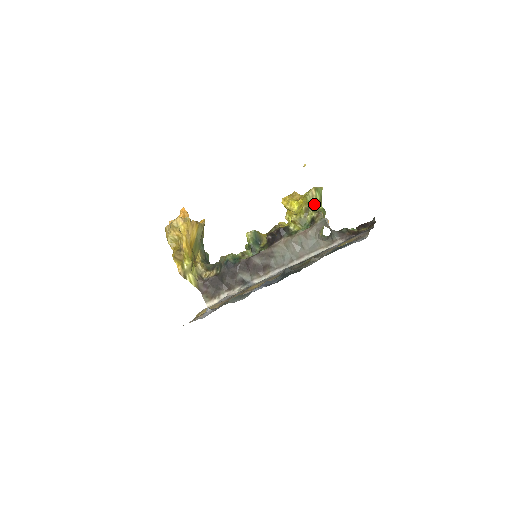
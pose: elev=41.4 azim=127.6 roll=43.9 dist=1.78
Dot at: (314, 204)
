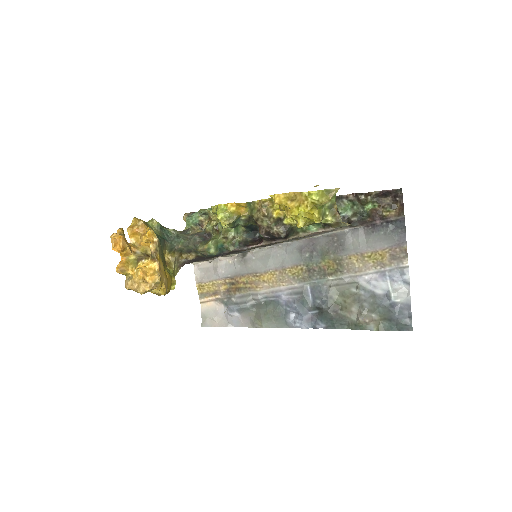
Dot at: occluded
